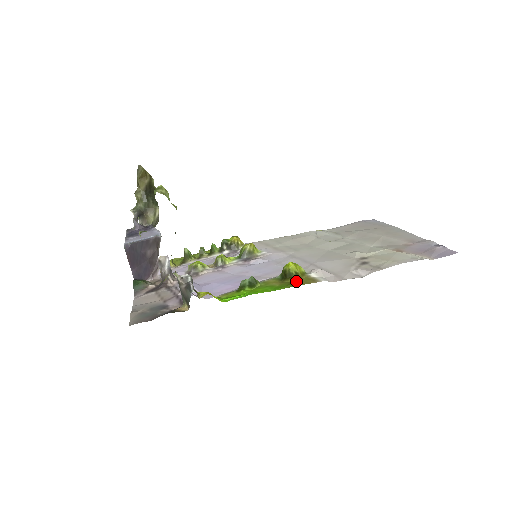
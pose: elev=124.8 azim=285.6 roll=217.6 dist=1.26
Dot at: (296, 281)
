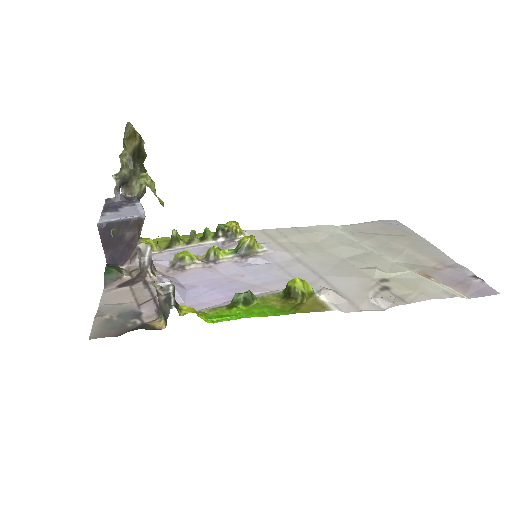
Dot at: (301, 304)
